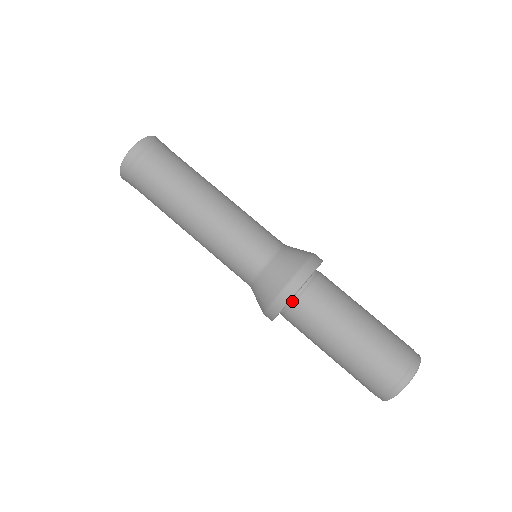
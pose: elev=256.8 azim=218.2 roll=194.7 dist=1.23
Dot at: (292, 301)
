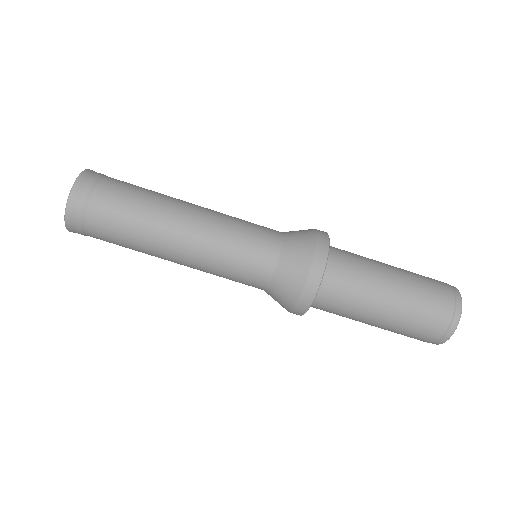
Dot at: (324, 272)
